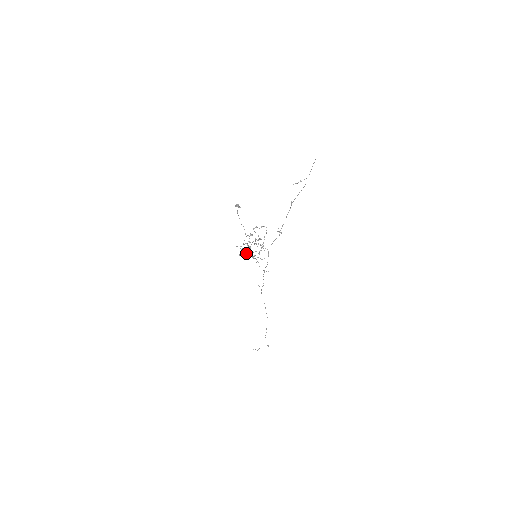
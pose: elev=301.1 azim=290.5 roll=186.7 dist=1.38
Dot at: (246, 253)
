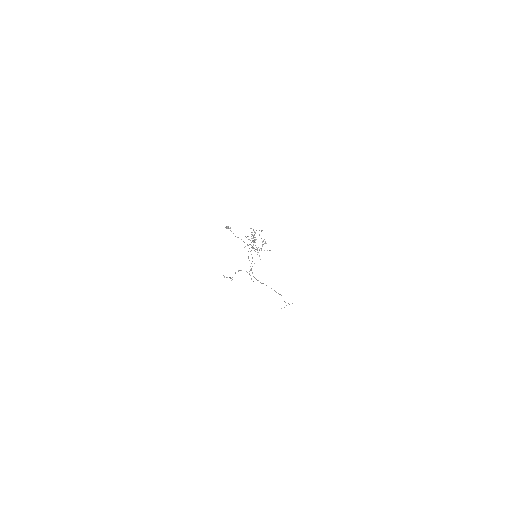
Dot at: occluded
